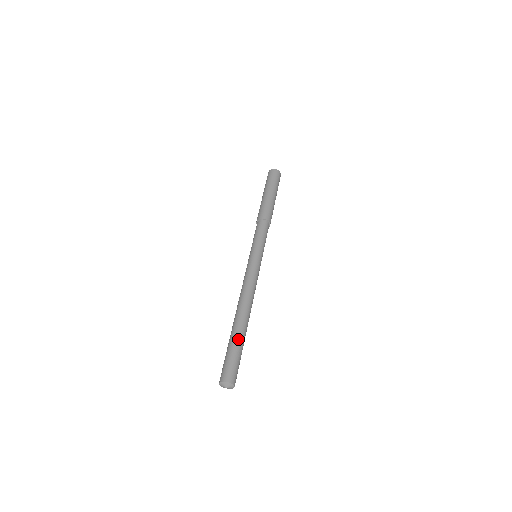
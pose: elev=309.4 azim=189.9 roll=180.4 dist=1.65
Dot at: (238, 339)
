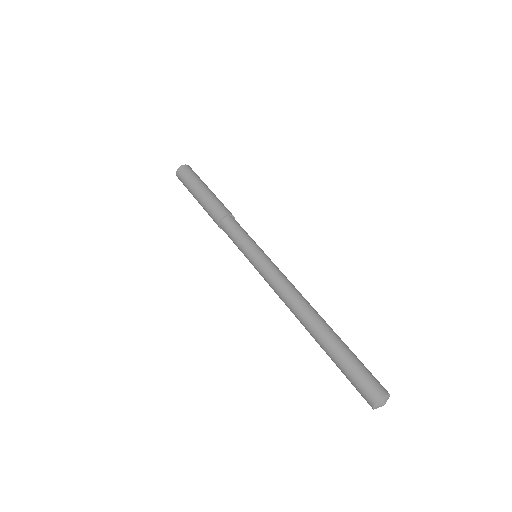
Dot at: (345, 344)
